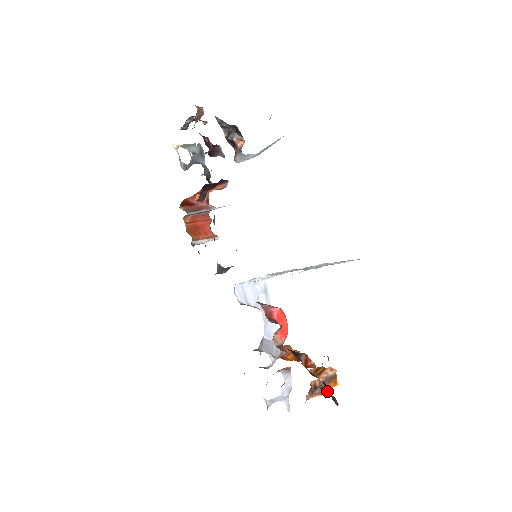
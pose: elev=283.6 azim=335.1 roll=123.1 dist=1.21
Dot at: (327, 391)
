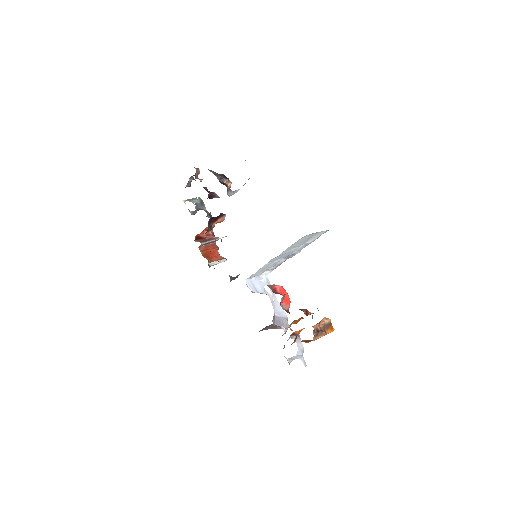
Dot at: occluded
